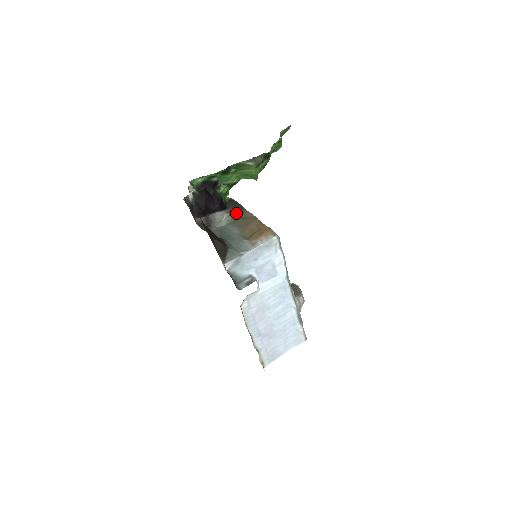
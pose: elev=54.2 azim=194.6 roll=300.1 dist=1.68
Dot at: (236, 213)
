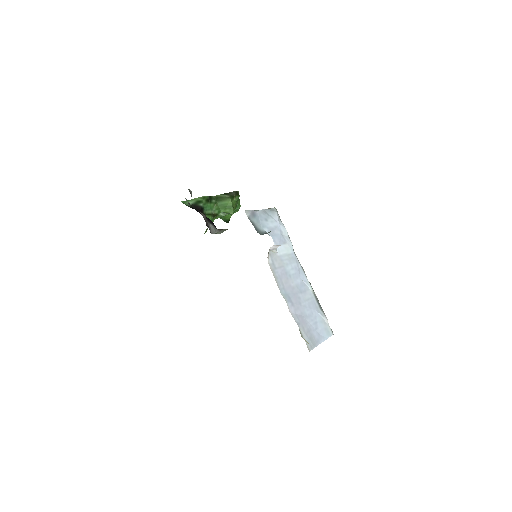
Dot at: occluded
